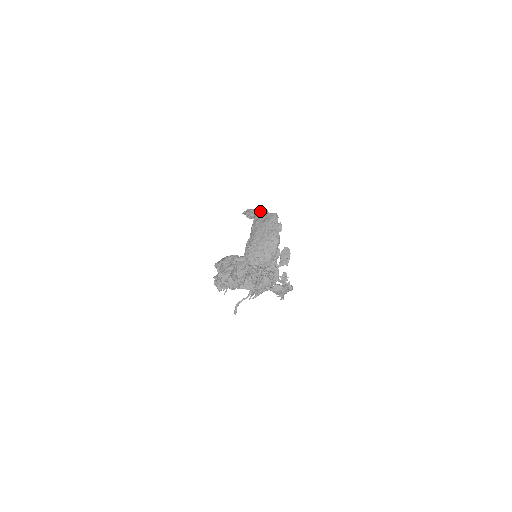
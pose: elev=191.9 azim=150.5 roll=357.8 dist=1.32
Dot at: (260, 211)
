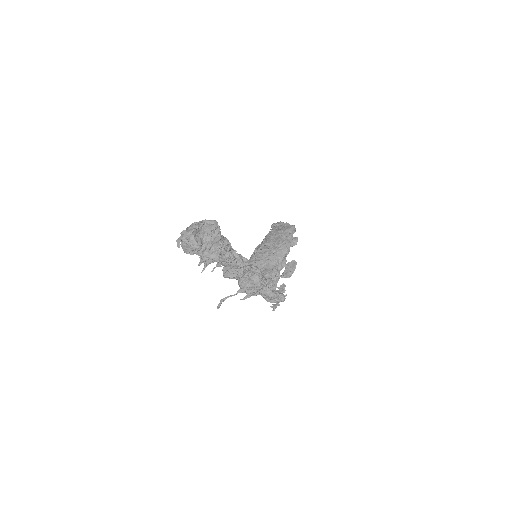
Dot at: (281, 222)
